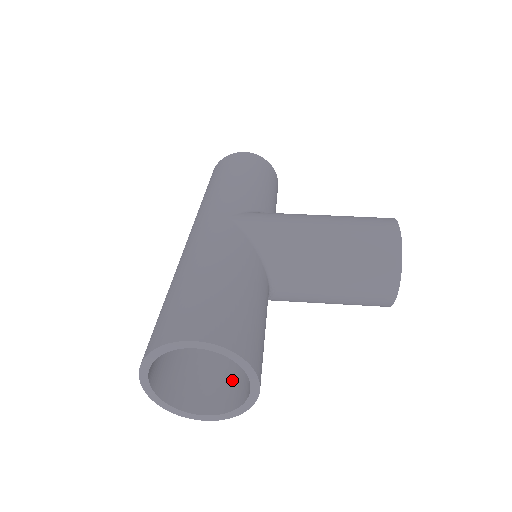
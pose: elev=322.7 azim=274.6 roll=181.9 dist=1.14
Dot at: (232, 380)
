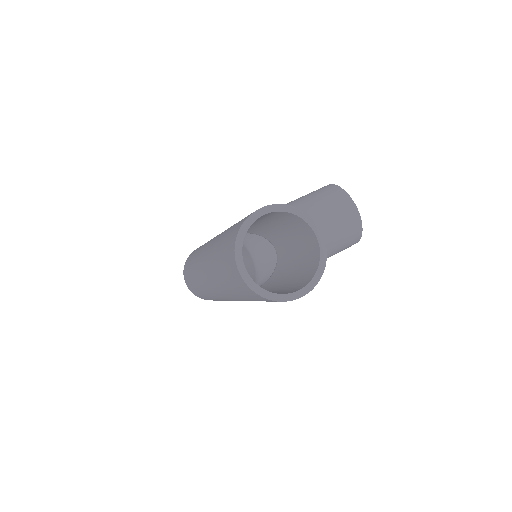
Dot at: (301, 276)
